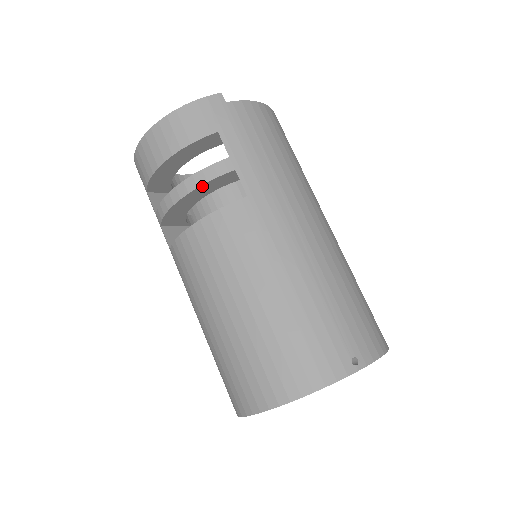
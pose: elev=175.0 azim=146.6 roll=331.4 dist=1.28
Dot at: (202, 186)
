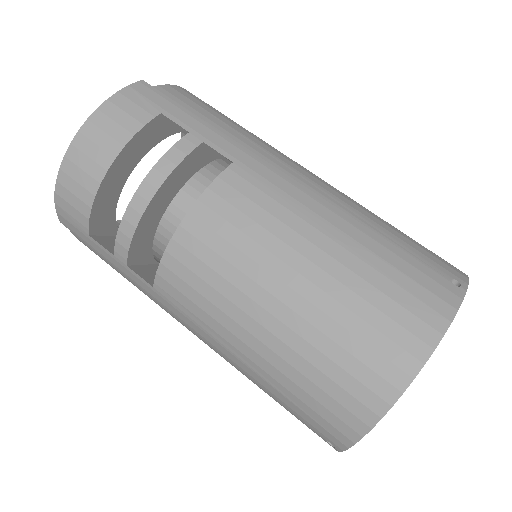
Dot at: (171, 175)
